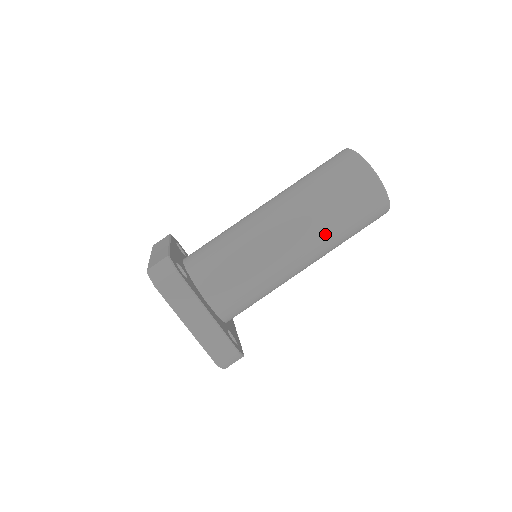
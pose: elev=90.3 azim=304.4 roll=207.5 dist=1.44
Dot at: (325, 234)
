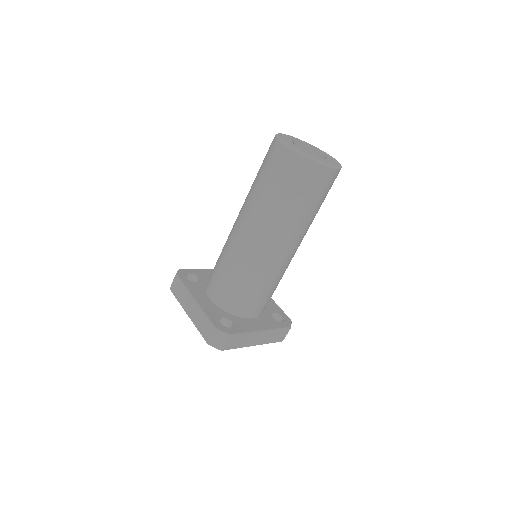
Dot at: (306, 227)
